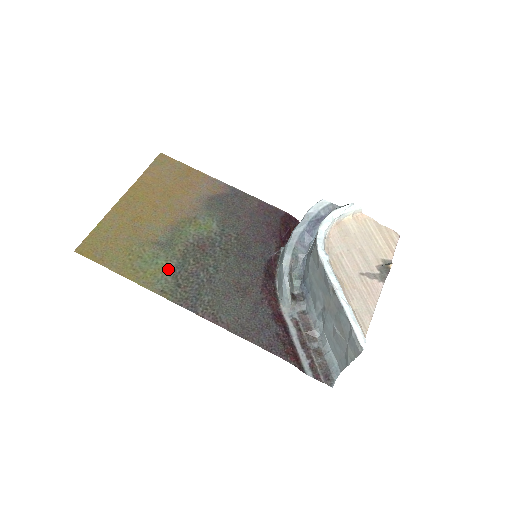
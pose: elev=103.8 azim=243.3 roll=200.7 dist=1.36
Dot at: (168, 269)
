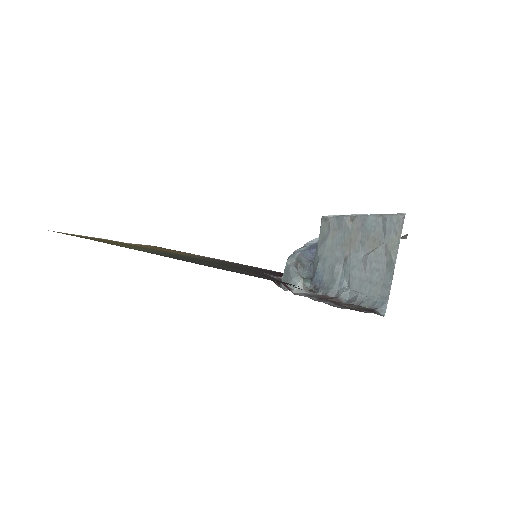
Dot at: (153, 251)
